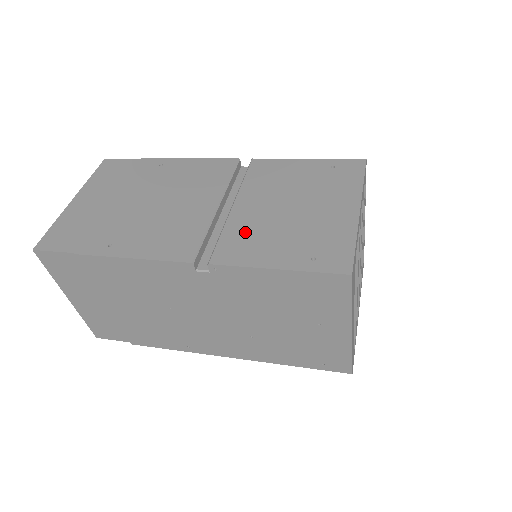
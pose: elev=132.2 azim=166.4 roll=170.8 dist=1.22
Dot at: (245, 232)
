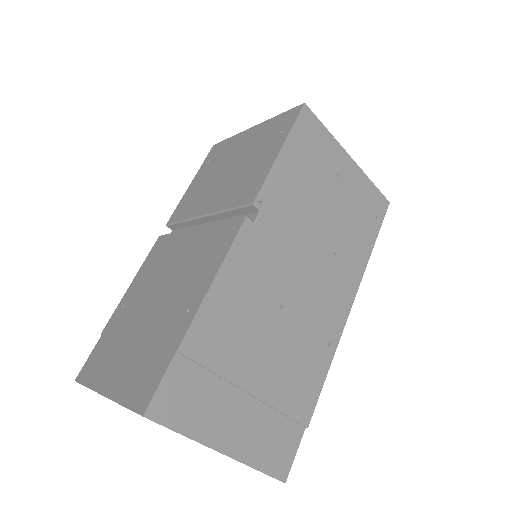
Dot at: (235, 191)
